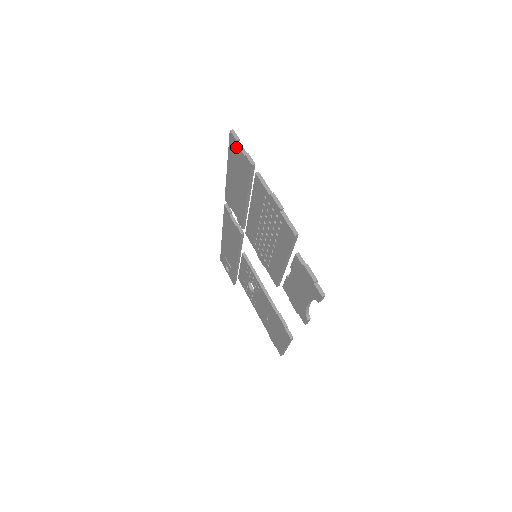
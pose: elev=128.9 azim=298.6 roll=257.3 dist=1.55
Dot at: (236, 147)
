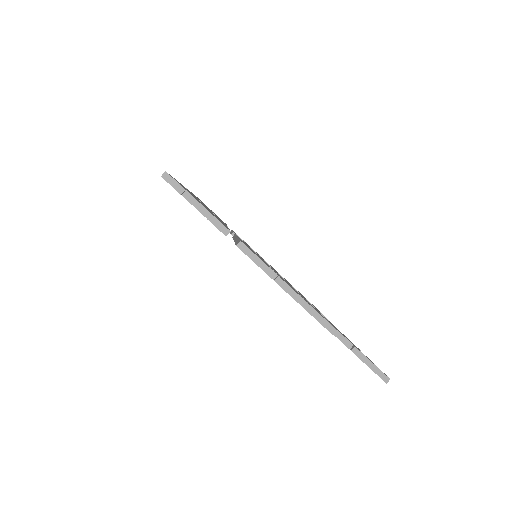
Dot at: occluded
